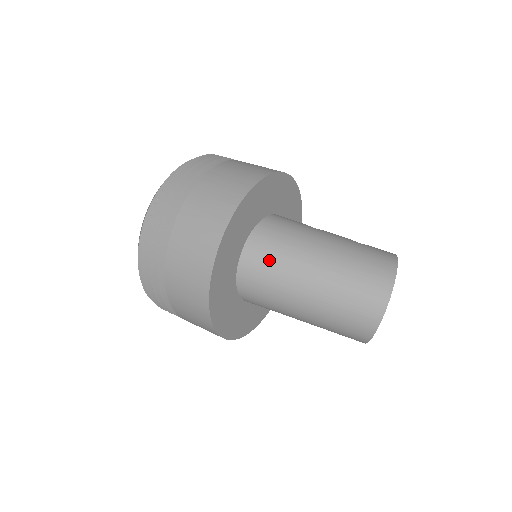
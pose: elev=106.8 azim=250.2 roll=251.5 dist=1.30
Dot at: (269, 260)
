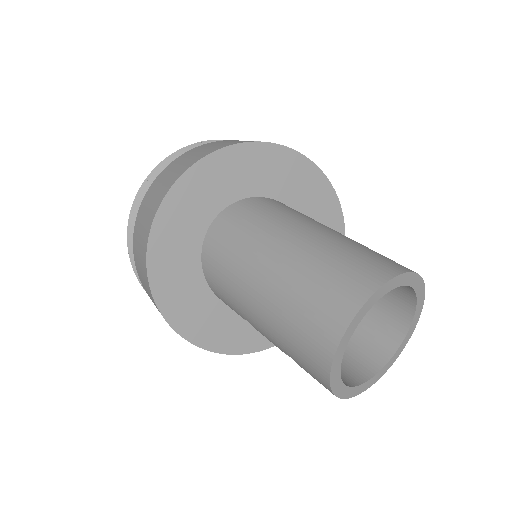
Dot at: (238, 229)
